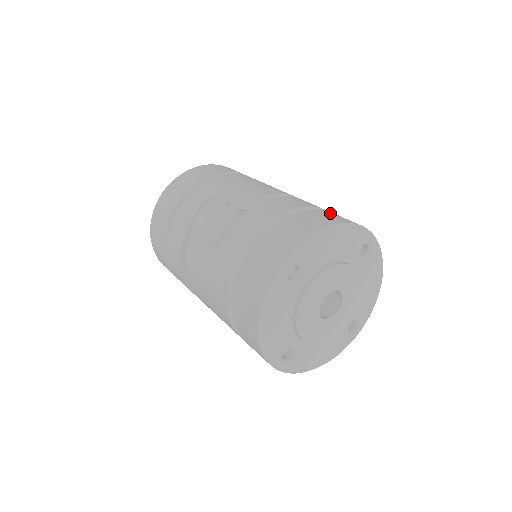
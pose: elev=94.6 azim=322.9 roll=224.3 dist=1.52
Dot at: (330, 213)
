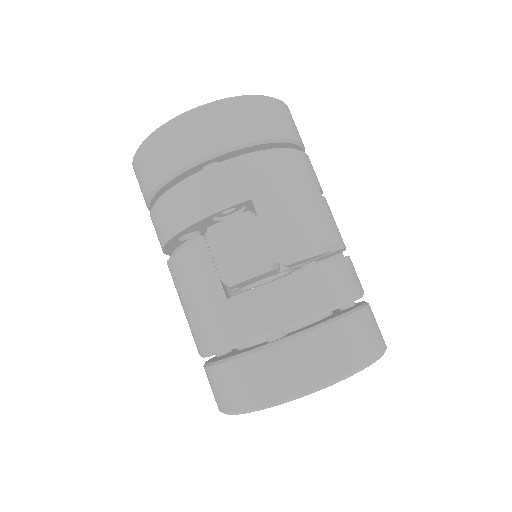
Dot at: (366, 322)
